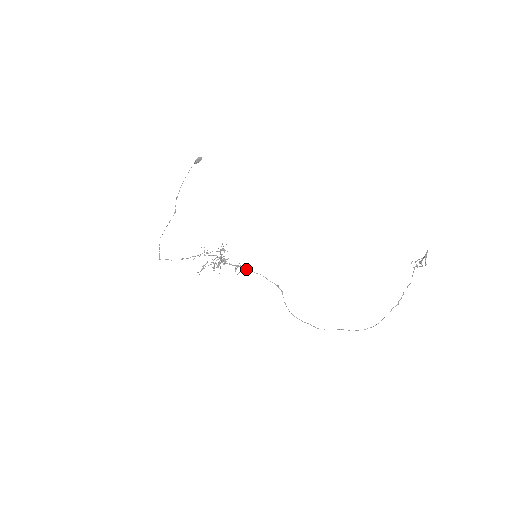
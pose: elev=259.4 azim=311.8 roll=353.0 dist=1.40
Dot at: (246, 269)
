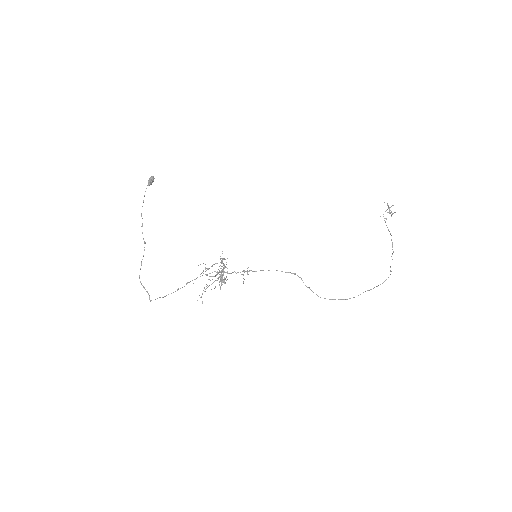
Dot at: (254, 271)
